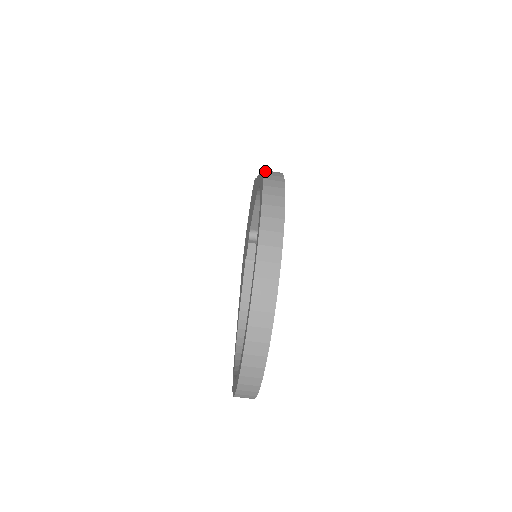
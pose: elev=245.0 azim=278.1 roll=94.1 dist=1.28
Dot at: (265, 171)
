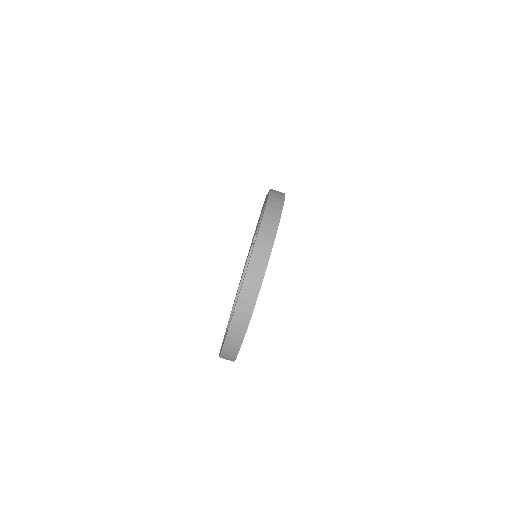
Dot at: (272, 190)
